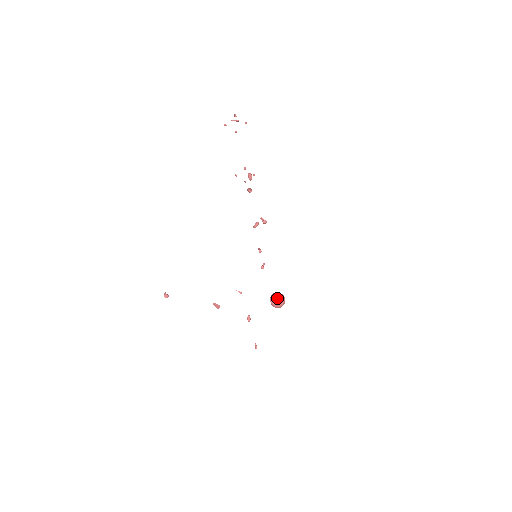
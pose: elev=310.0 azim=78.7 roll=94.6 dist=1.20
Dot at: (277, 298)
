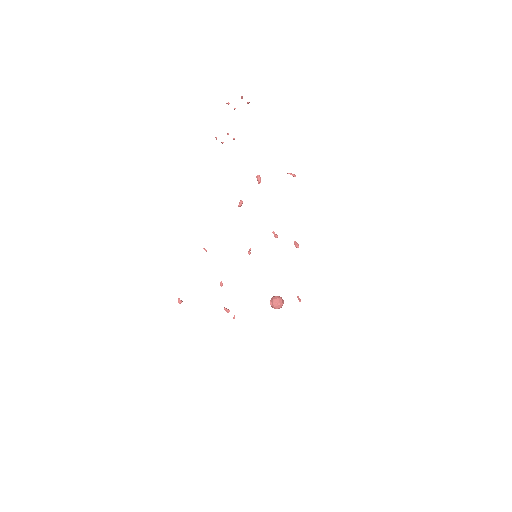
Dot at: (279, 303)
